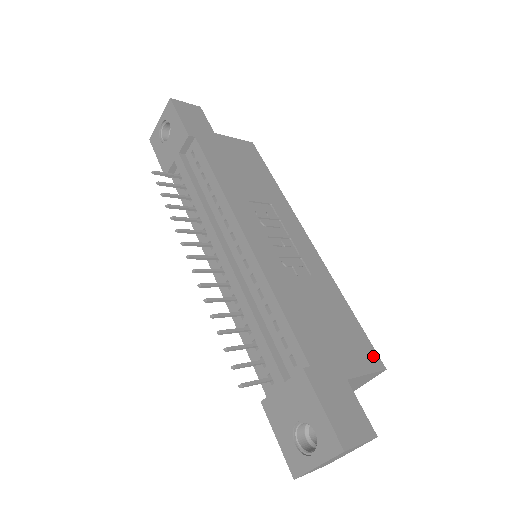
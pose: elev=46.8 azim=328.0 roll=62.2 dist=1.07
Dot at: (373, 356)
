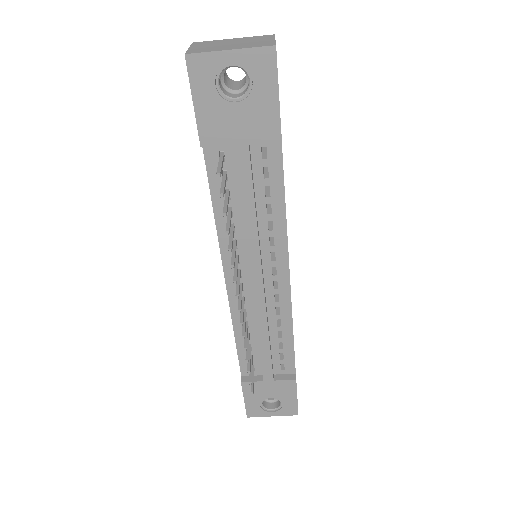
Dot at: occluded
